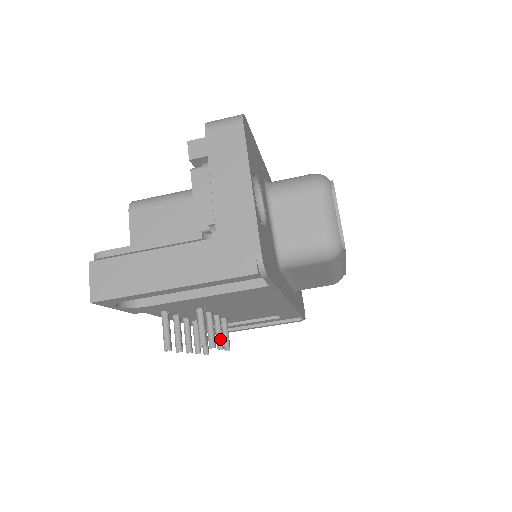
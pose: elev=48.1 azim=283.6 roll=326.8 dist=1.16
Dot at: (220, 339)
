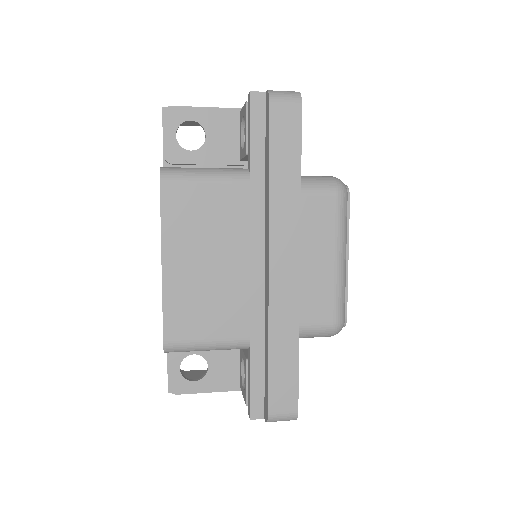
Dot at: occluded
